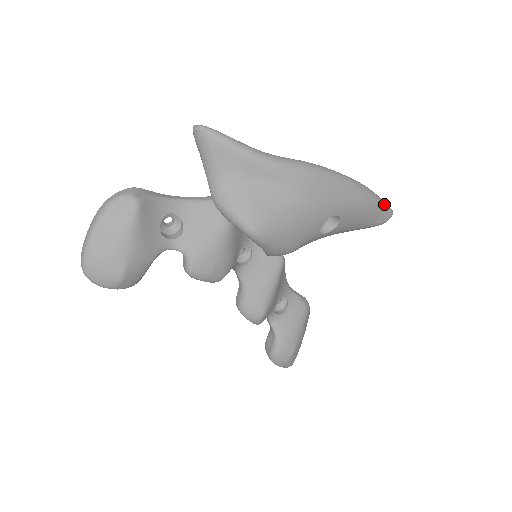
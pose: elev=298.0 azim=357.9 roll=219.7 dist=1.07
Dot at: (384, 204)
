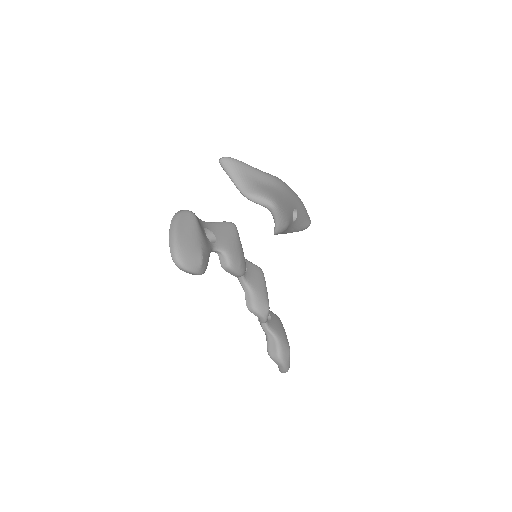
Dot at: occluded
